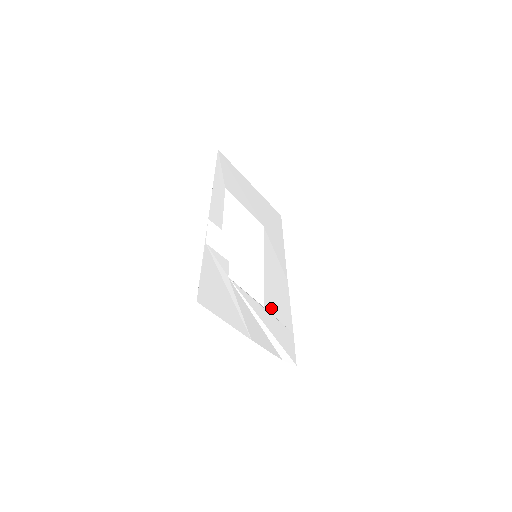
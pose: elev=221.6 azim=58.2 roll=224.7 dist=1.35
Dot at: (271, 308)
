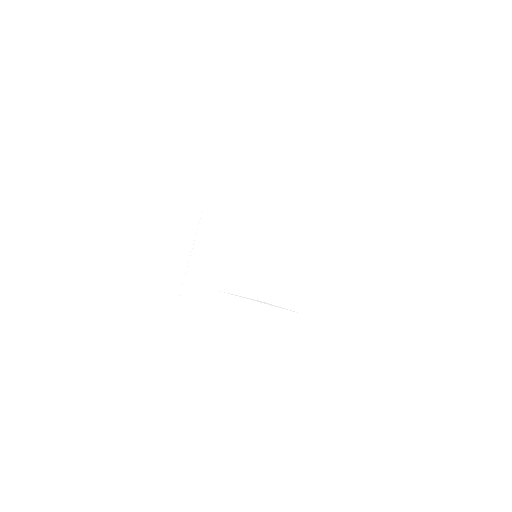
Dot at: (273, 299)
